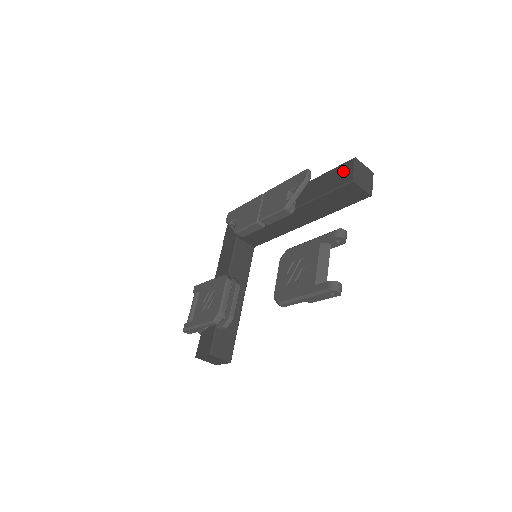
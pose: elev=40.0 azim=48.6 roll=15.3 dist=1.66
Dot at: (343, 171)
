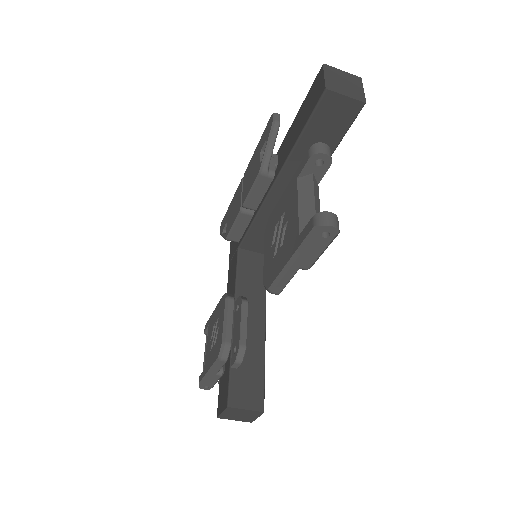
Dot at: (314, 89)
